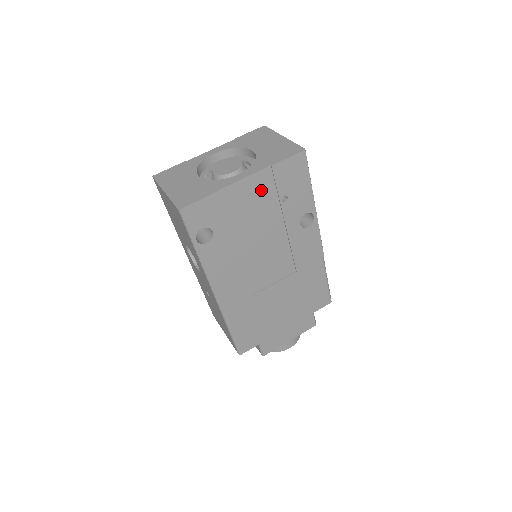
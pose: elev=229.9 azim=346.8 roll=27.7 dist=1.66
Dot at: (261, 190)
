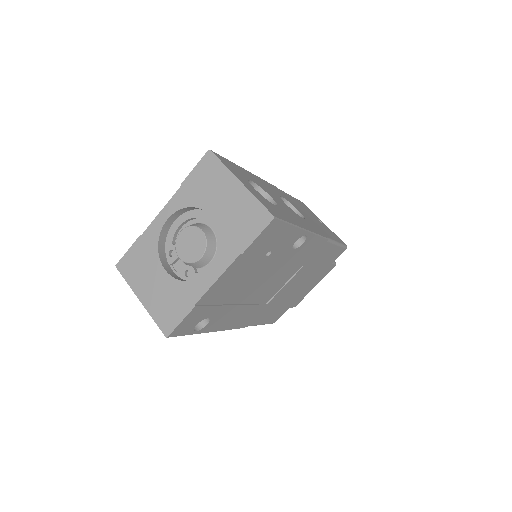
Dot at: (240, 269)
